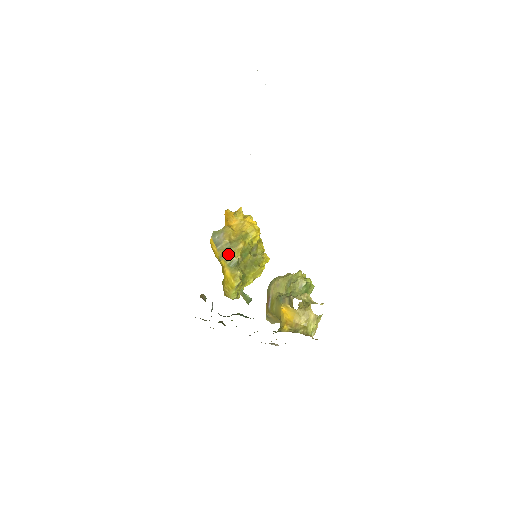
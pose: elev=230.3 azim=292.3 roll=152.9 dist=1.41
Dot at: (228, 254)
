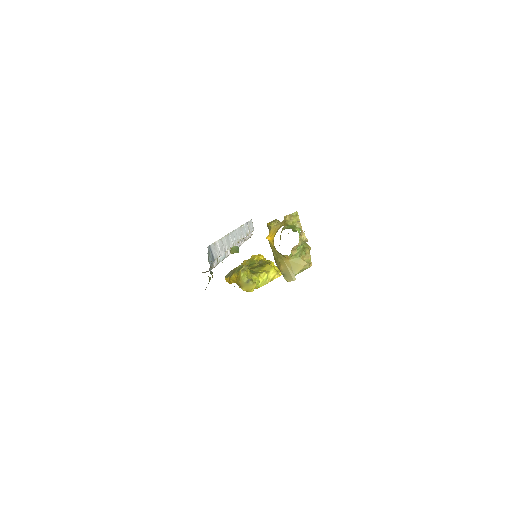
Dot at: (235, 270)
